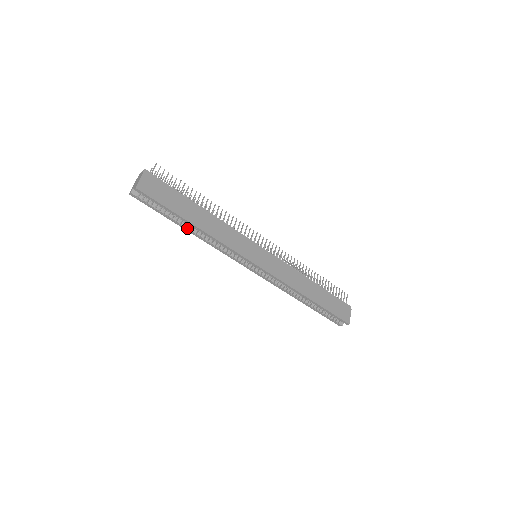
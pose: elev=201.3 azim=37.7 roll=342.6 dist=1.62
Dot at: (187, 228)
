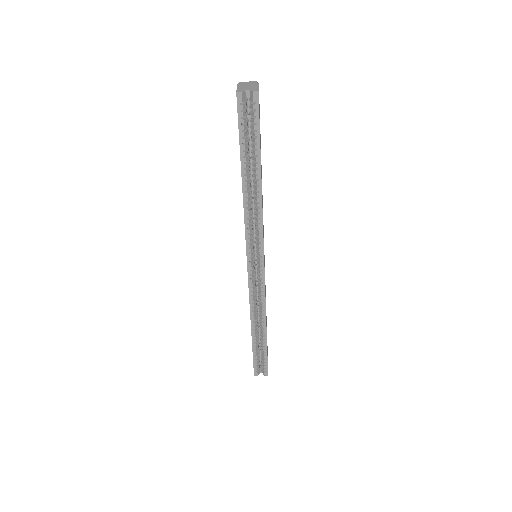
Dot at: (247, 179)
